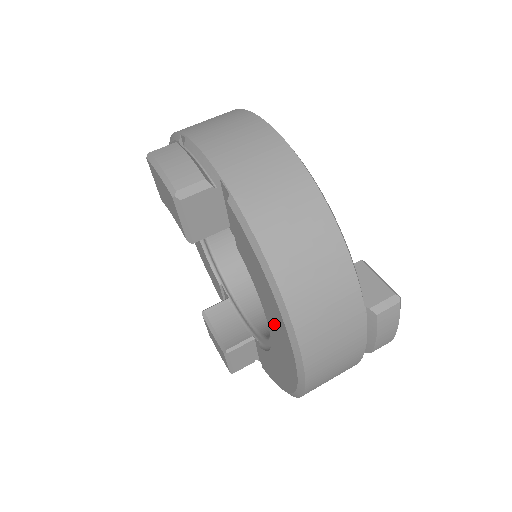
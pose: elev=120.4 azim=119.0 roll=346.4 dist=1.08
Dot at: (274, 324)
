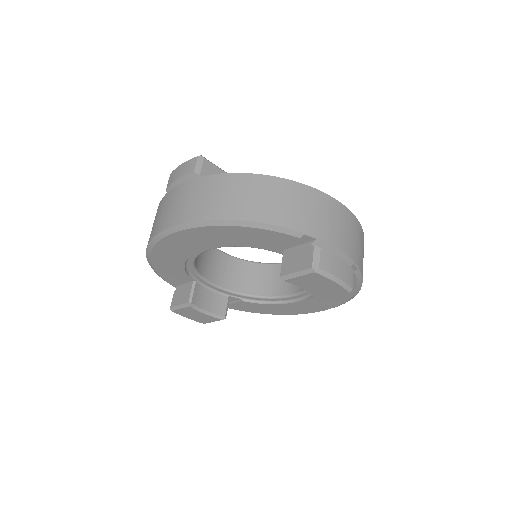
Dot at: (321, 301)
